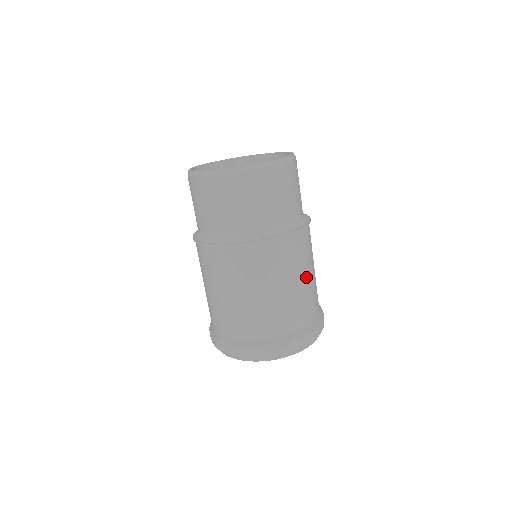
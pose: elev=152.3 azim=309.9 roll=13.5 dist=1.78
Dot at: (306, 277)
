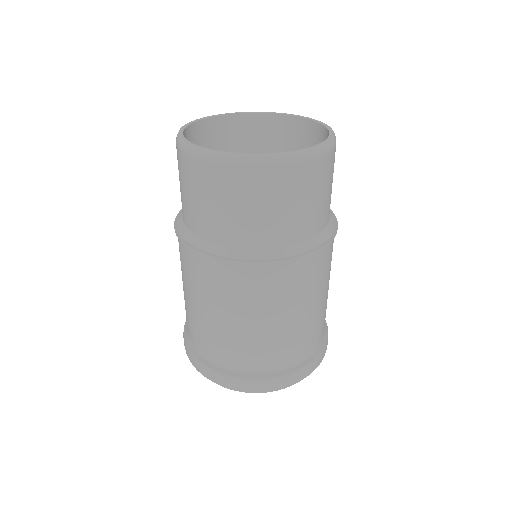
Dot at: (276, 320)
